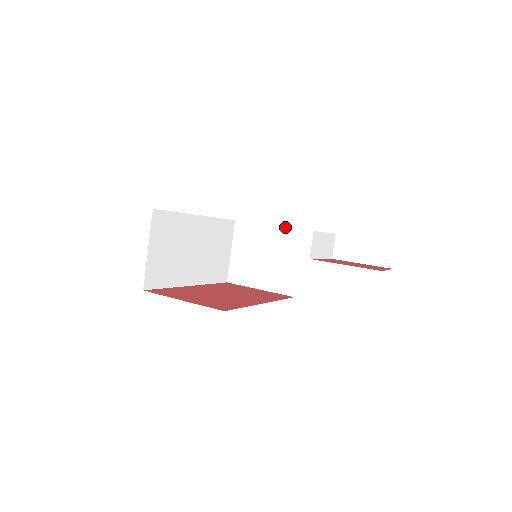
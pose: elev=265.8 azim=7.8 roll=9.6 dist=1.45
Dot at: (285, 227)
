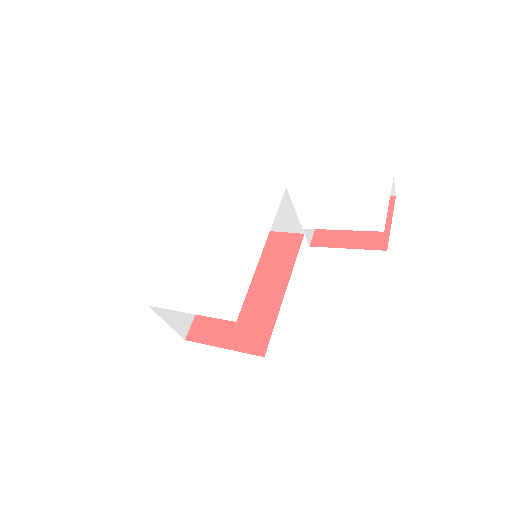
Dot at: (264, 187)
